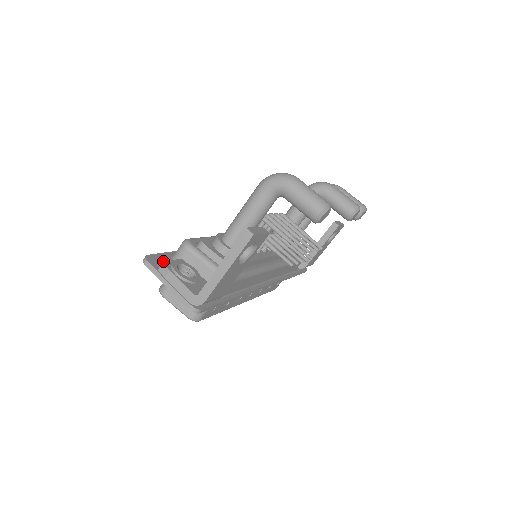
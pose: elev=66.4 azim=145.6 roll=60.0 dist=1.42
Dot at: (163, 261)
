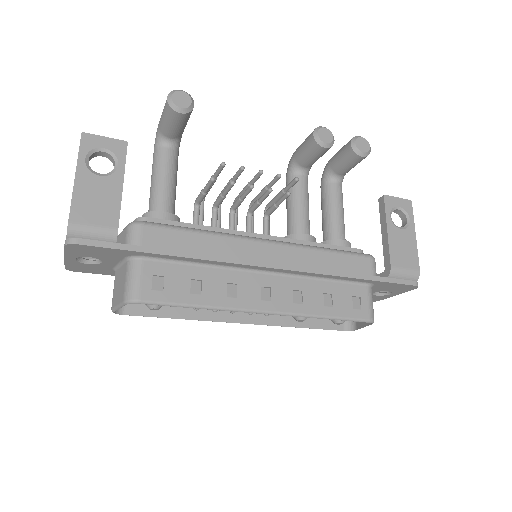
Dot at: occluded
